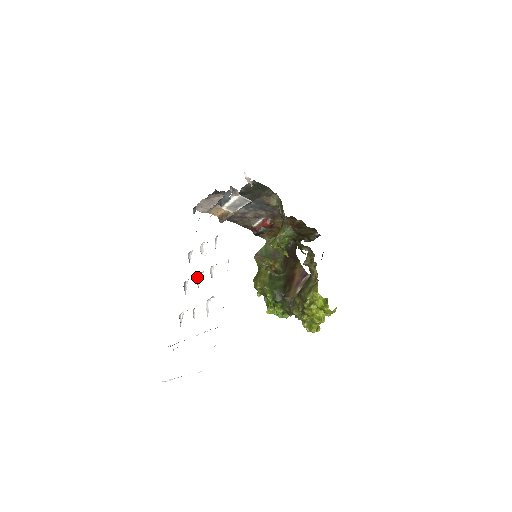
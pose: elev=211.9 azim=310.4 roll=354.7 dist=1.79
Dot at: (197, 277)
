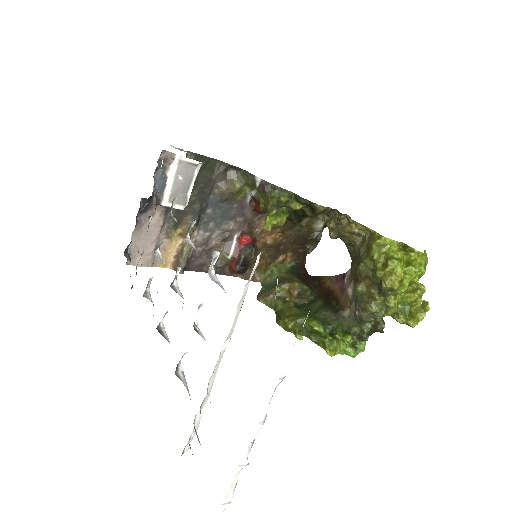
Dot at: (172, 288)
